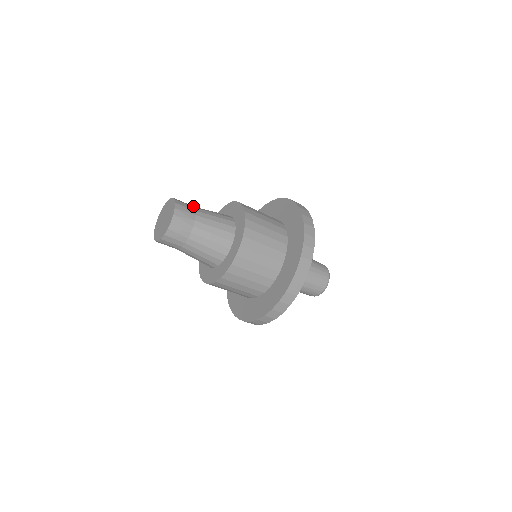
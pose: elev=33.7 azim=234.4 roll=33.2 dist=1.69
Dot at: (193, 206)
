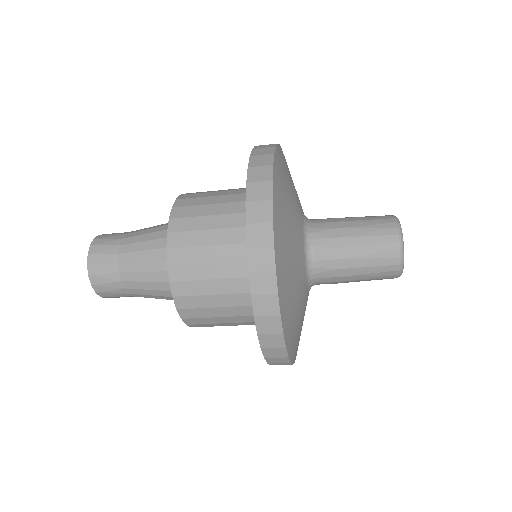
Dot at: (118, 254)
